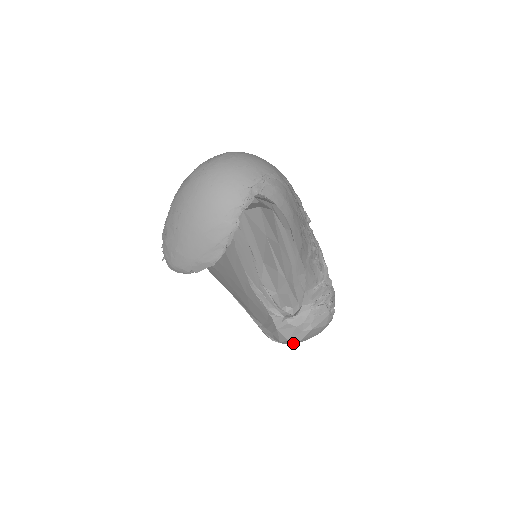
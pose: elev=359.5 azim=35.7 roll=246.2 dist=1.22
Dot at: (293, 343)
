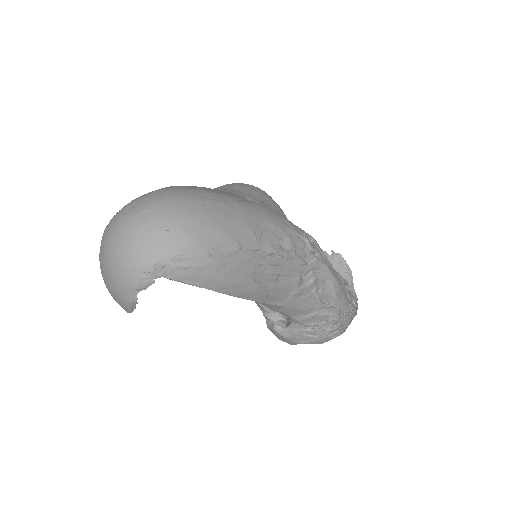
Dot at: occluded
